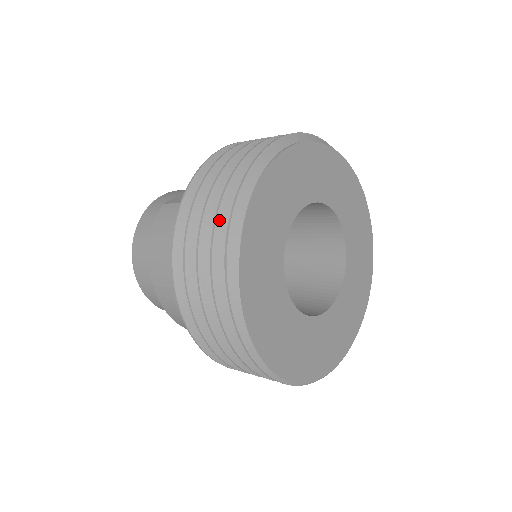
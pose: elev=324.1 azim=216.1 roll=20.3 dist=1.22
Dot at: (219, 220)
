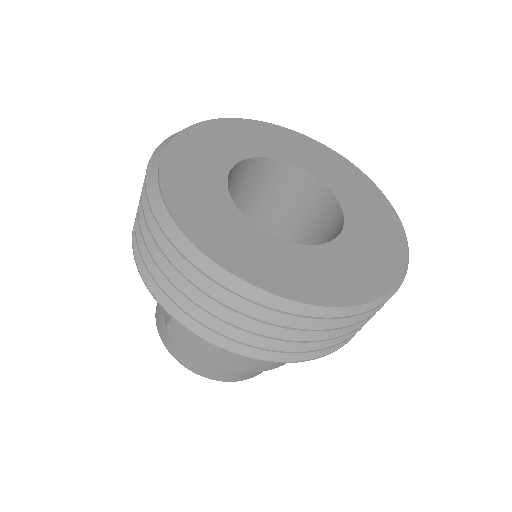
Dot at: (208, 291)
